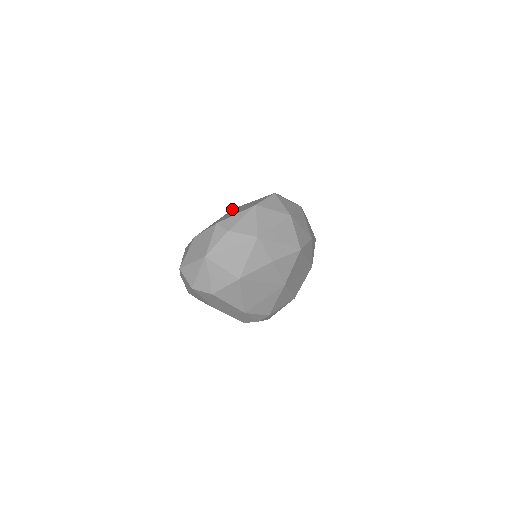
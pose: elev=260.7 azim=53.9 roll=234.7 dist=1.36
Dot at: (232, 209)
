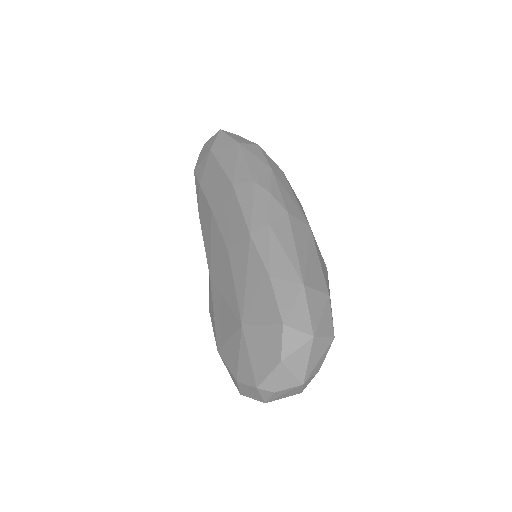
Dot at: (242, 329)
